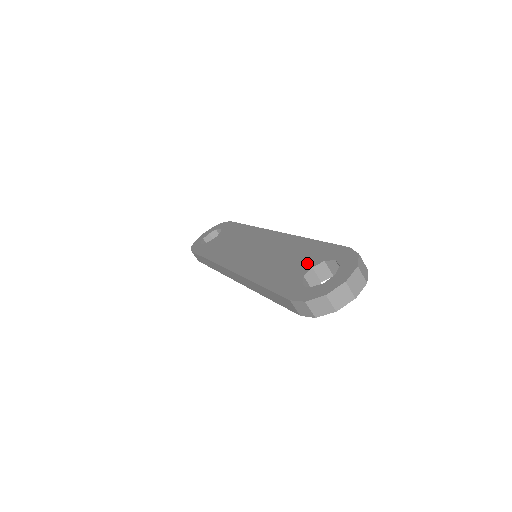
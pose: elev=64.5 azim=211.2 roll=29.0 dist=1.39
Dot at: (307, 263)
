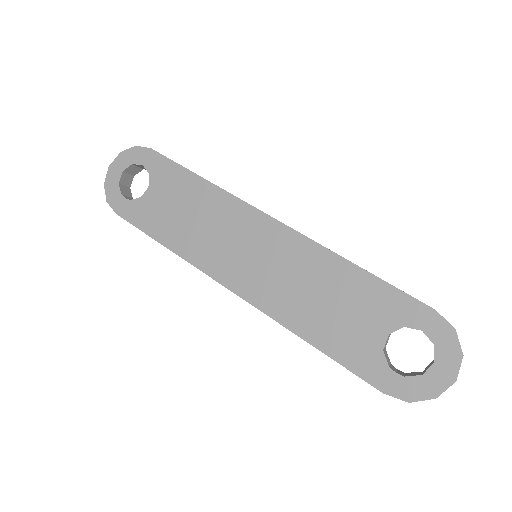
Dot at: (377, 323)
